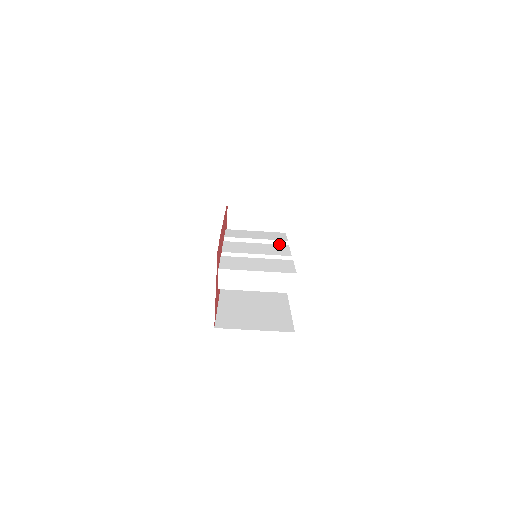
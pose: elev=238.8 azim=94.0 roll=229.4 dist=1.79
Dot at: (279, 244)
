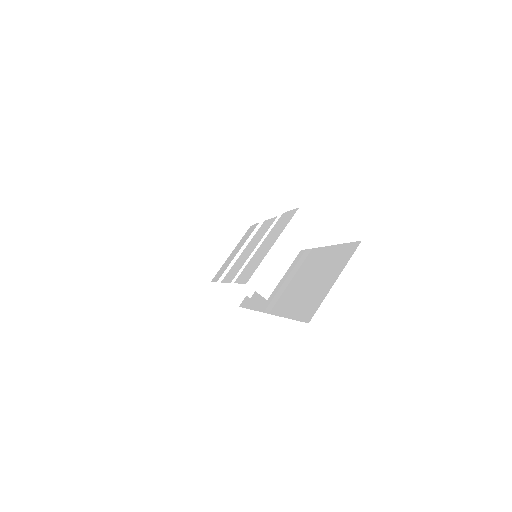
Dot at: occluded
